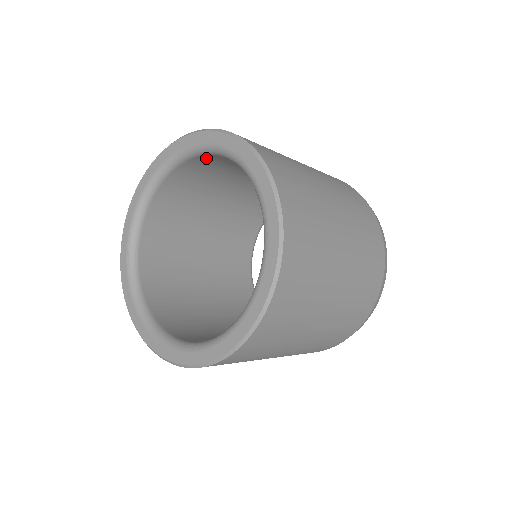
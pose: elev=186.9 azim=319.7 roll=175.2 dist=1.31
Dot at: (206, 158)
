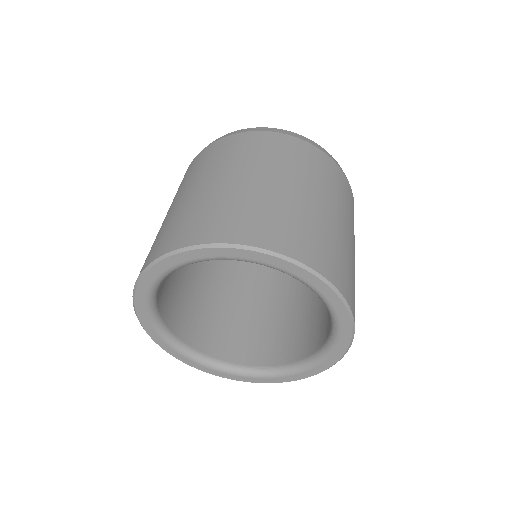
Dot at: occluded
